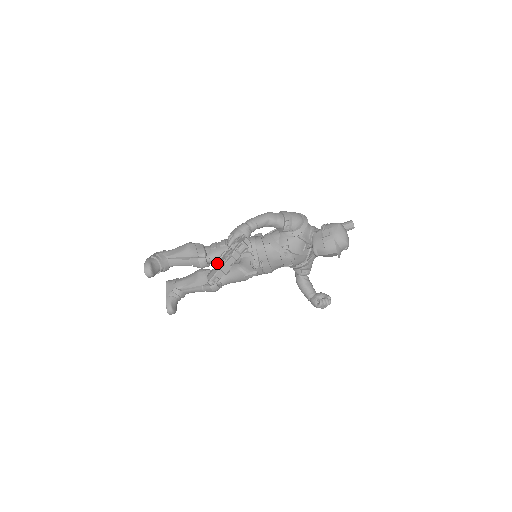
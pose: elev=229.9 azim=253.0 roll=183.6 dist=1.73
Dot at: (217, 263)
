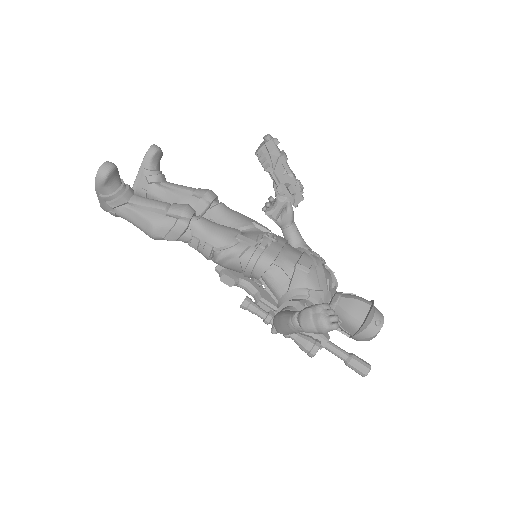
Dot at: occluded
